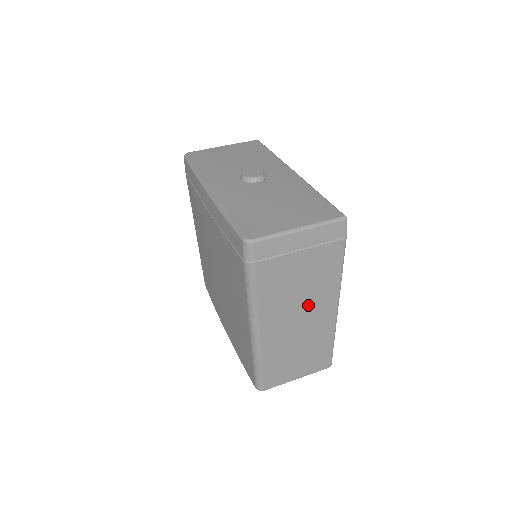
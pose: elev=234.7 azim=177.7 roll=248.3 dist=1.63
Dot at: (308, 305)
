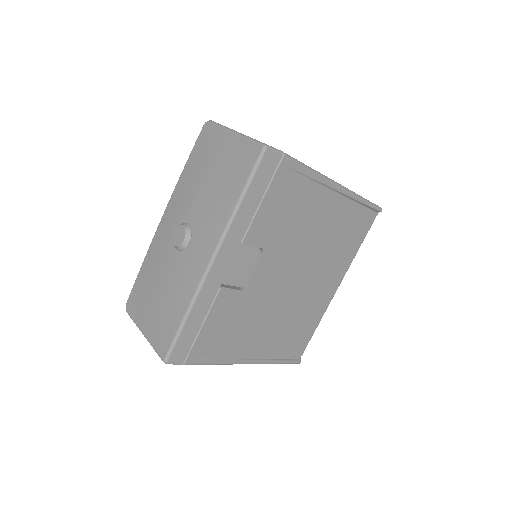
Dot at: occluded
